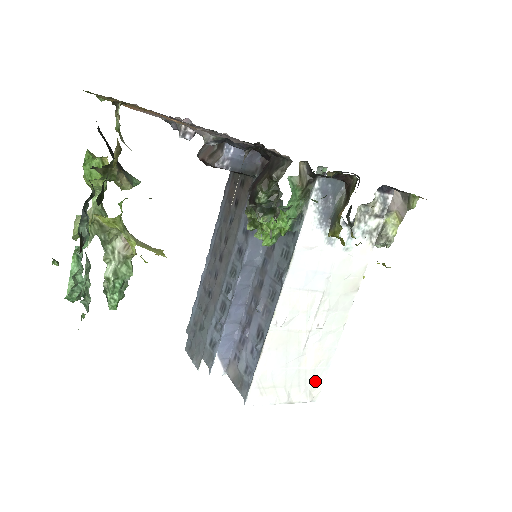
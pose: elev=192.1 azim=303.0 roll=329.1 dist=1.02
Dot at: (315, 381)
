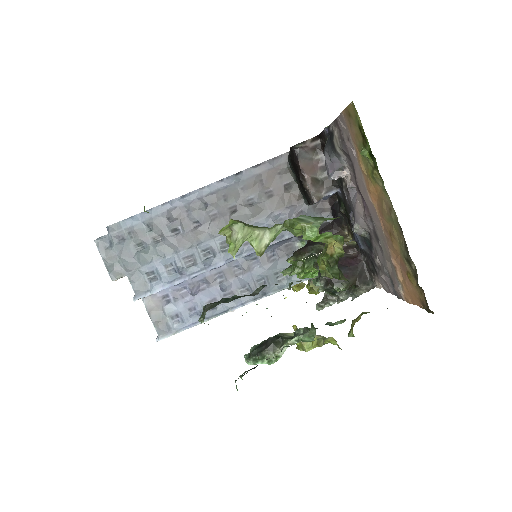
Dot at: occluded
